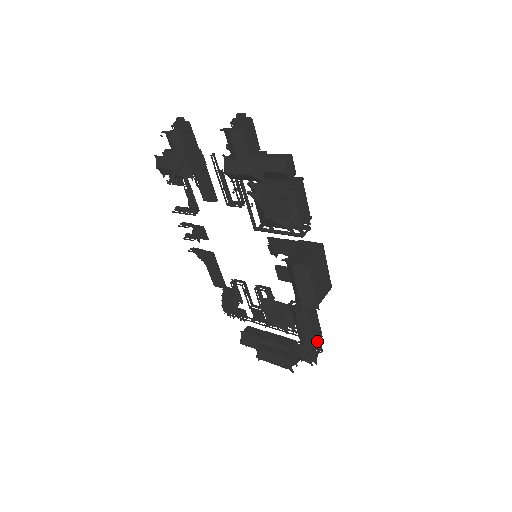
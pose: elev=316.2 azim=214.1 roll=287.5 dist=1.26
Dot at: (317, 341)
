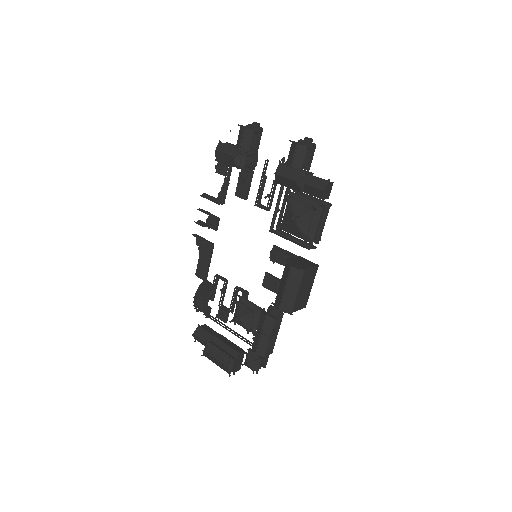
Dot at: (266, 354)
